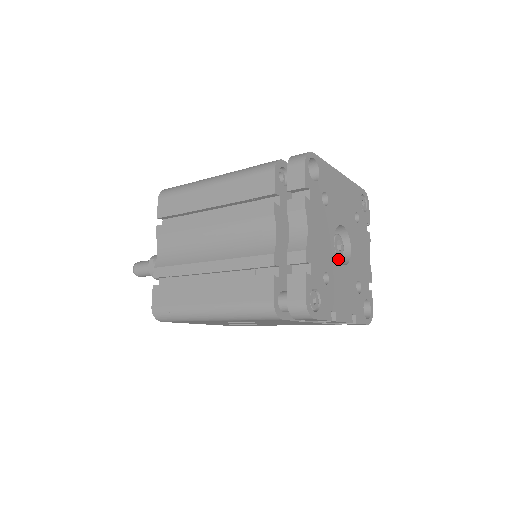
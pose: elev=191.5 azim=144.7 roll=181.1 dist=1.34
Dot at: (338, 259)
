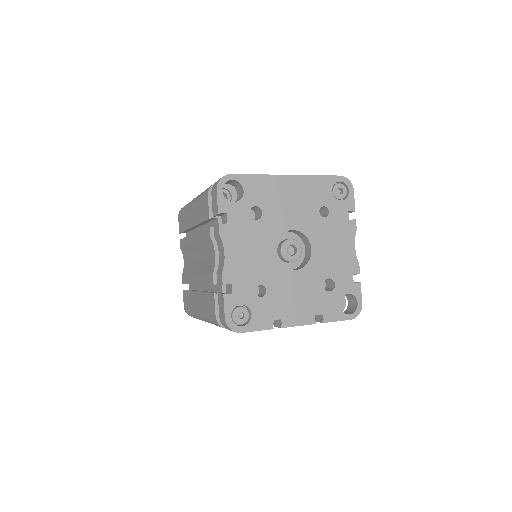
Dot at: (303, 260)
